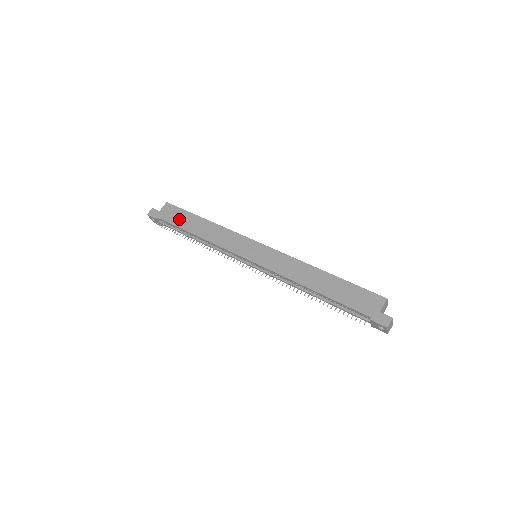
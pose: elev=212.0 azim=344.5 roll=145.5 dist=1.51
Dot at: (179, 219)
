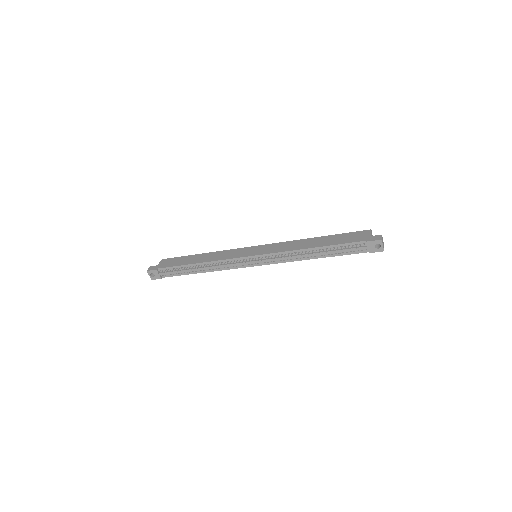
Dot at: (178, 262)
